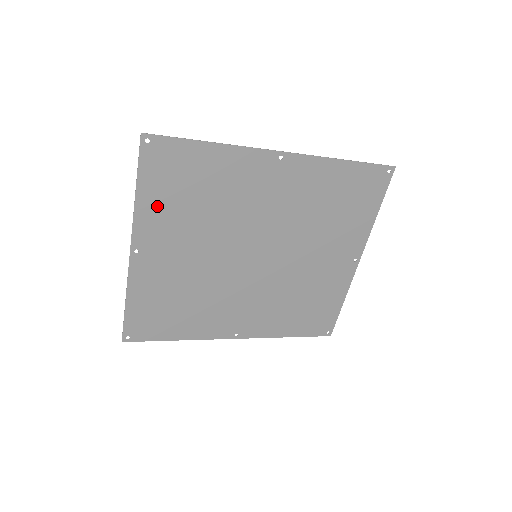
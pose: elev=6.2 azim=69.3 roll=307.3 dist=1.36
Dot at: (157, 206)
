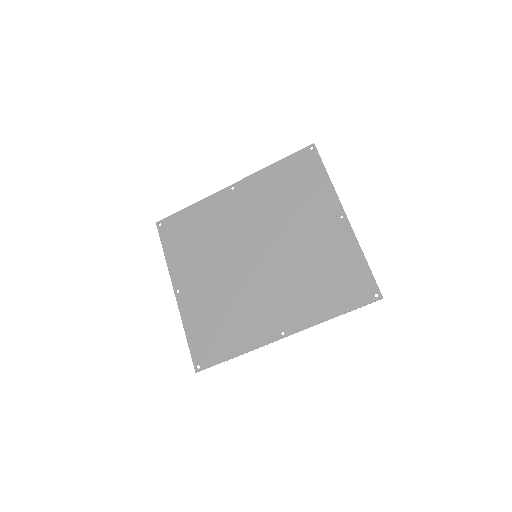
Dot at: (178, 256)
